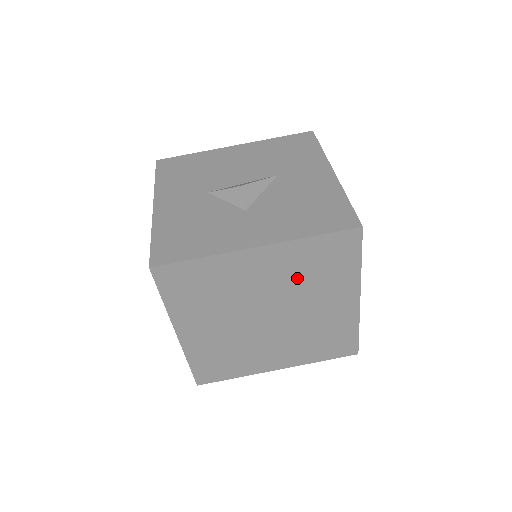
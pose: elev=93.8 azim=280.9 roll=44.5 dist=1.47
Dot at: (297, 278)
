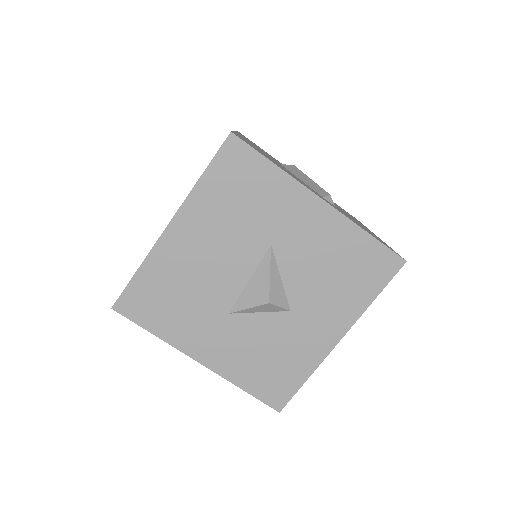
Dot at: occluded
